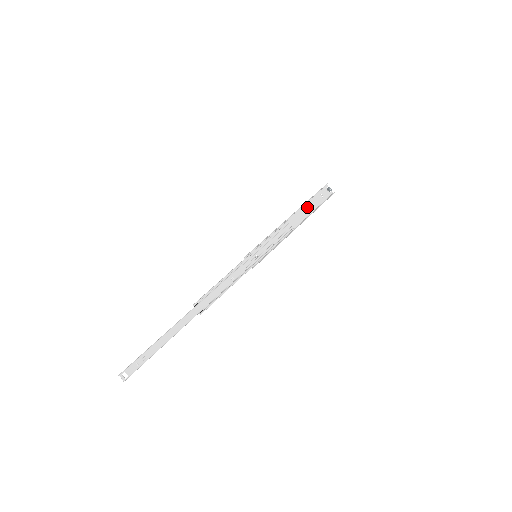
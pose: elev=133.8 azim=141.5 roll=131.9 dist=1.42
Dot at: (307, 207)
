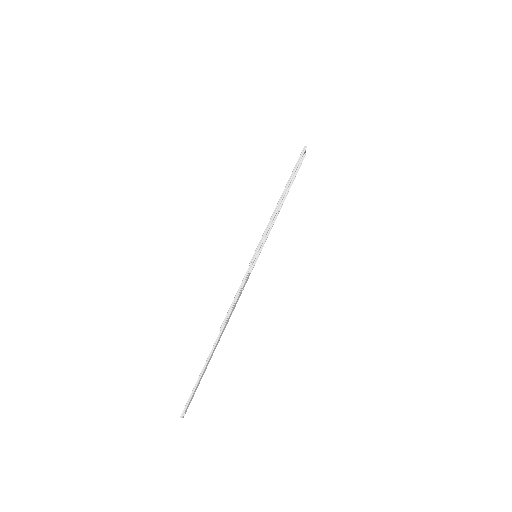
Dot at: (289, 181)
